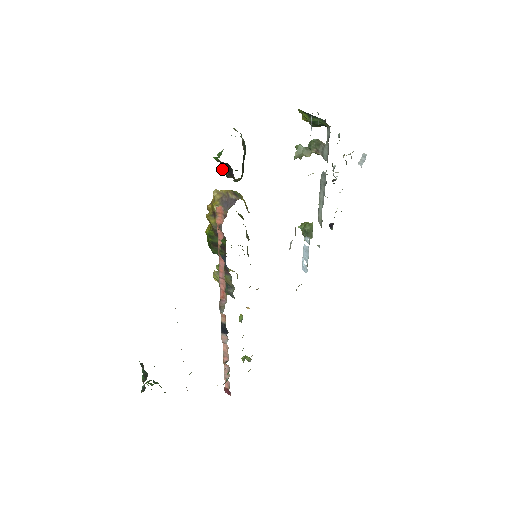
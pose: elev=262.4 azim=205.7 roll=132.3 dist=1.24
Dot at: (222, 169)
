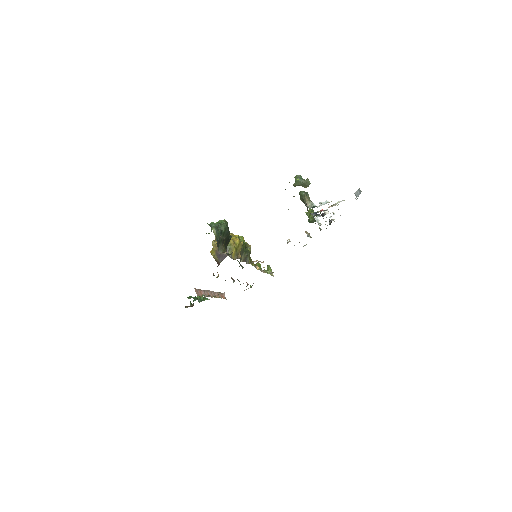
Dot at: occluded
